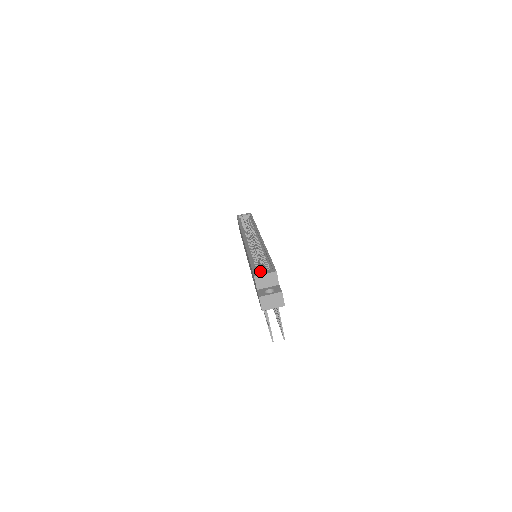
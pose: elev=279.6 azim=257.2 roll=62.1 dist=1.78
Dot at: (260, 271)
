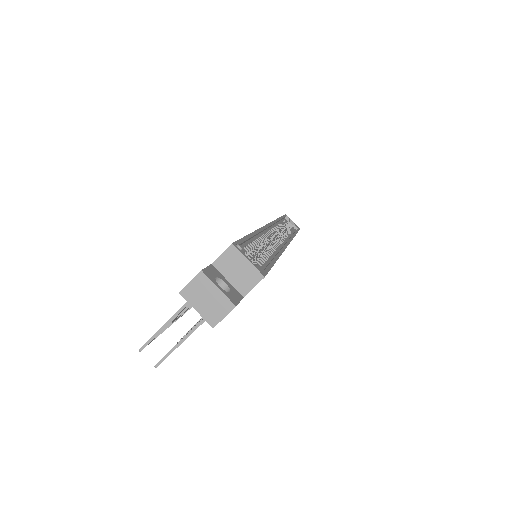
Dot at: (246, 254)
